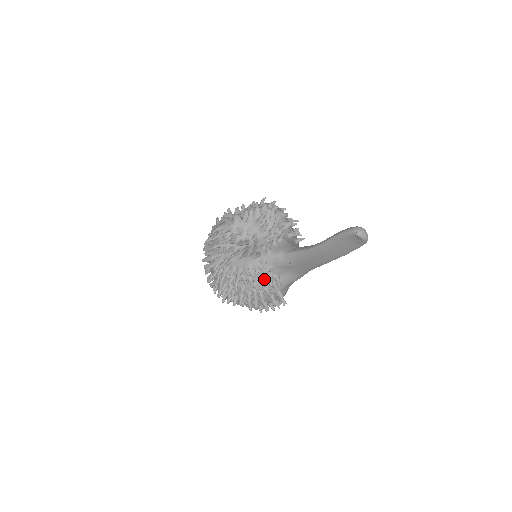
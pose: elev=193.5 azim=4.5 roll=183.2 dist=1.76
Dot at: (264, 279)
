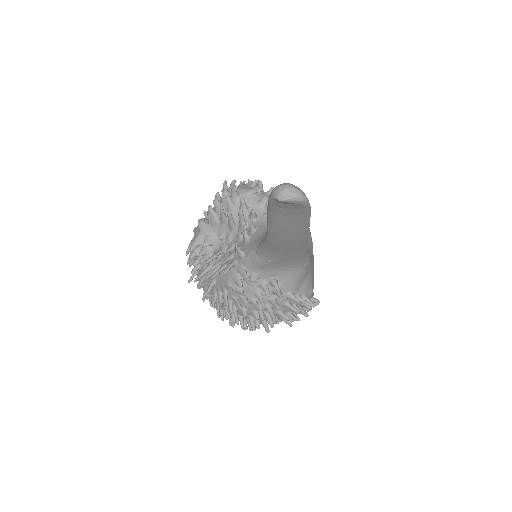
Dot at: (258, 290)
